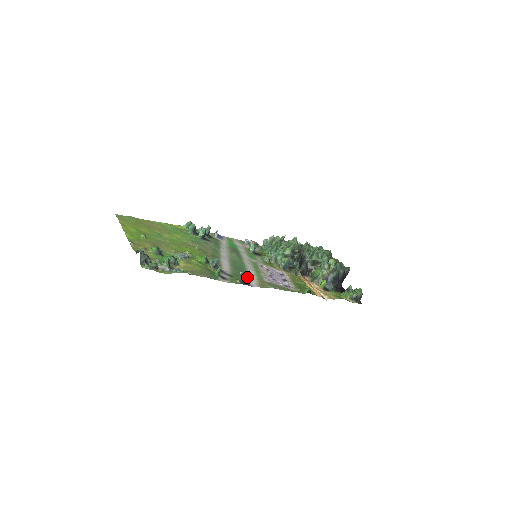
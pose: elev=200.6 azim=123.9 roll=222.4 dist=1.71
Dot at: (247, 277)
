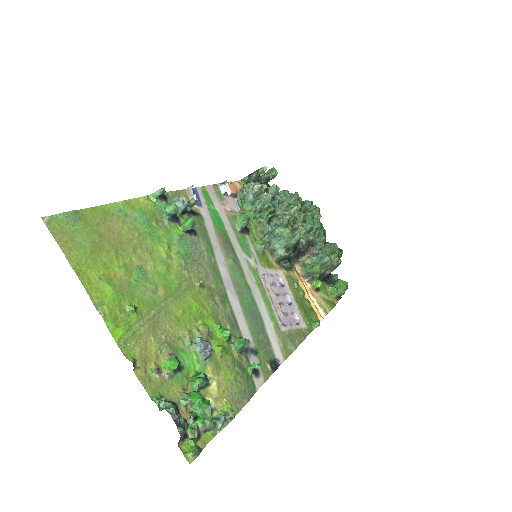
Dot at: (268, 338)
